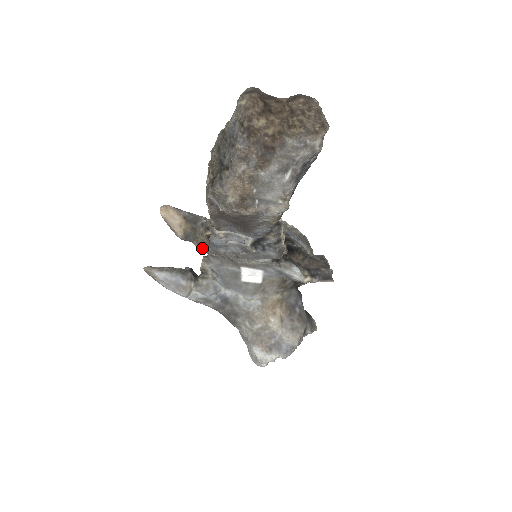
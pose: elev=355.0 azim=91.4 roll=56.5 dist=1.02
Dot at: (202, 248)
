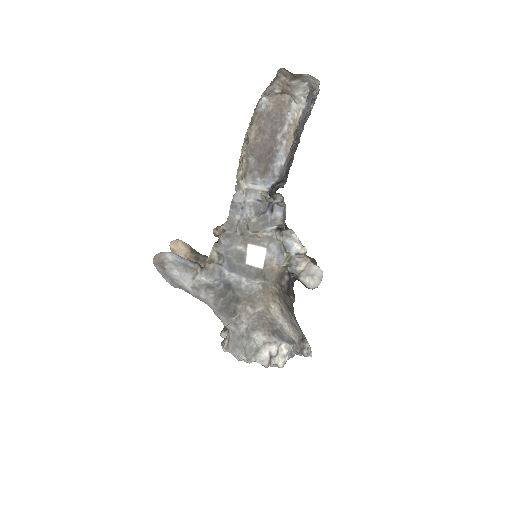
Dot at: occluded
